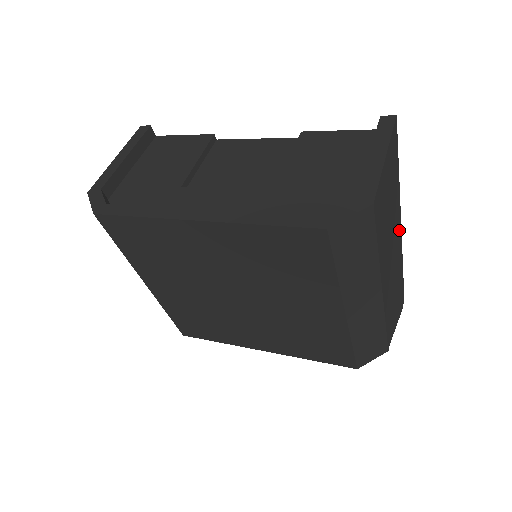
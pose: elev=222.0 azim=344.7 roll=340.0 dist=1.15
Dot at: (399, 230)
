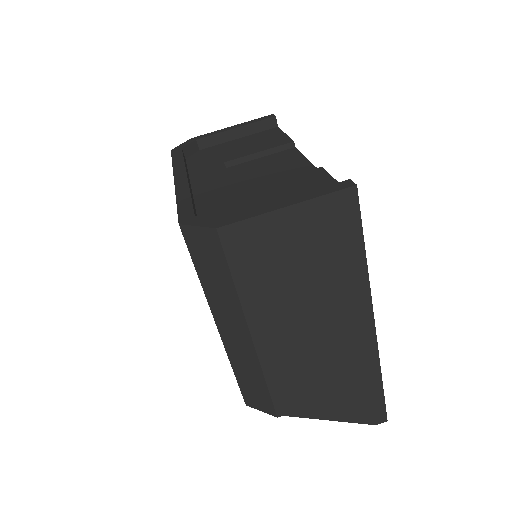
Dot at: (362, 322)
